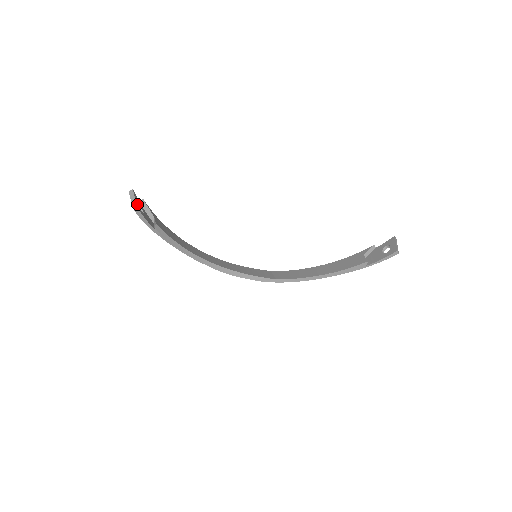
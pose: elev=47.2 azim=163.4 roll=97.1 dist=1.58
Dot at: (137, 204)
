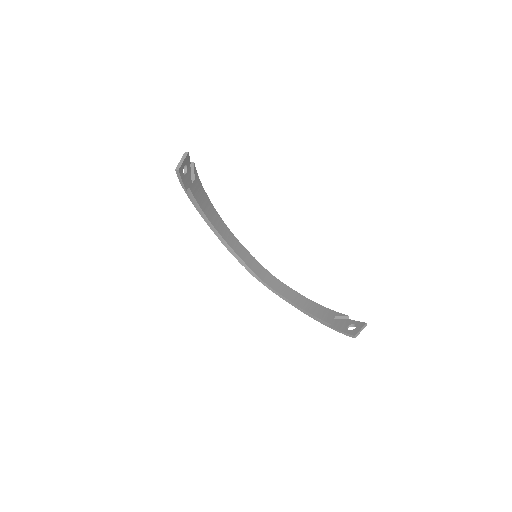
Dot at: (182, 166)
